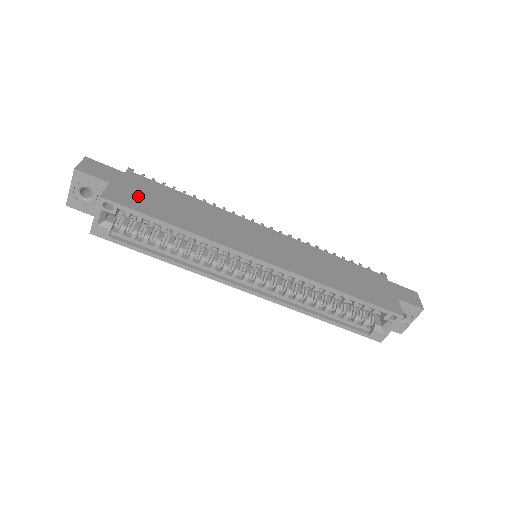
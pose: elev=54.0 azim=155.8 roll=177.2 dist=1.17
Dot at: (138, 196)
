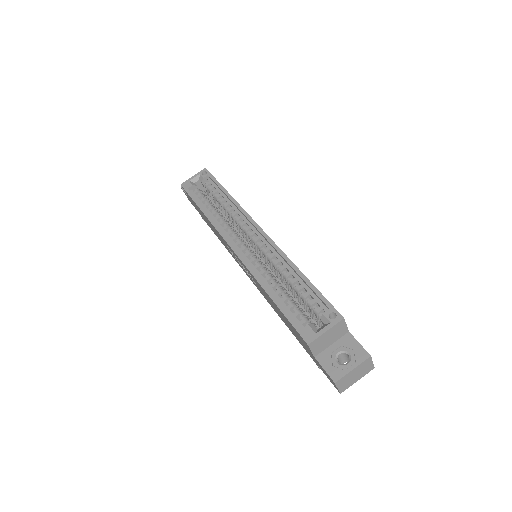
Dot at: occluded
